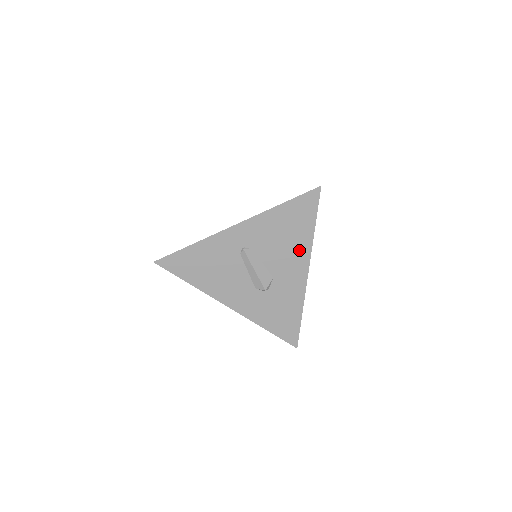
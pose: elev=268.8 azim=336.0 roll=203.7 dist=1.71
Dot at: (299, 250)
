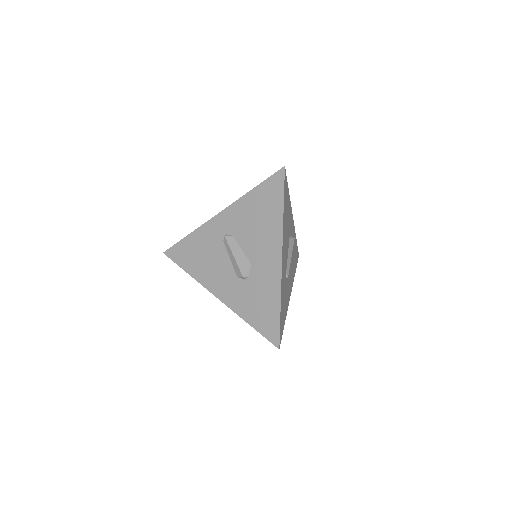
Dot at: (272, 234)
